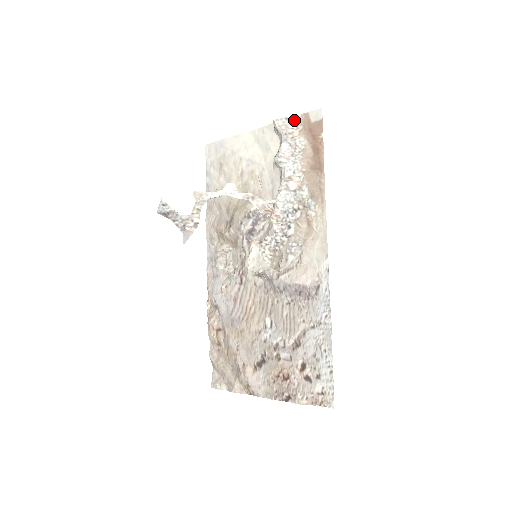
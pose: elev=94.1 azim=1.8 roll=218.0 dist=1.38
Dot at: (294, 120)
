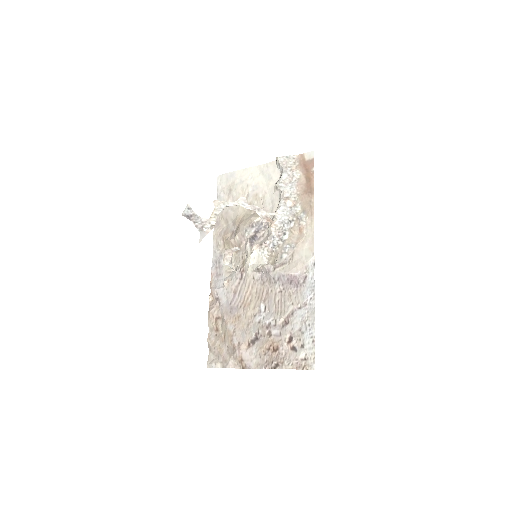
Dot at: (292, 158)
